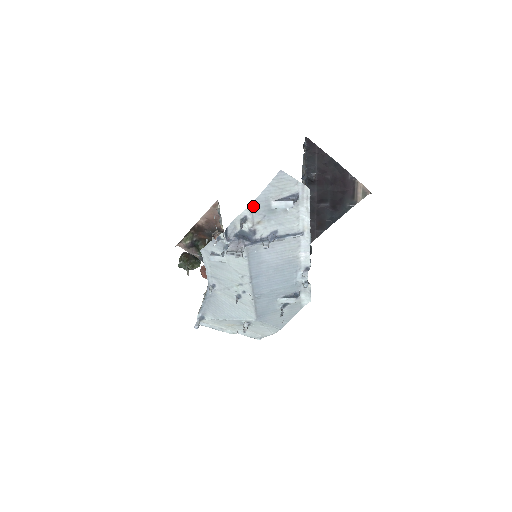
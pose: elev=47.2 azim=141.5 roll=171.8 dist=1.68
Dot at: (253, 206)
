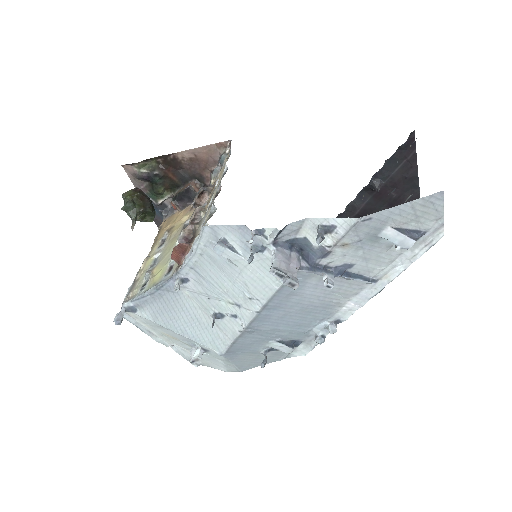
Dot at: (362, 220)
